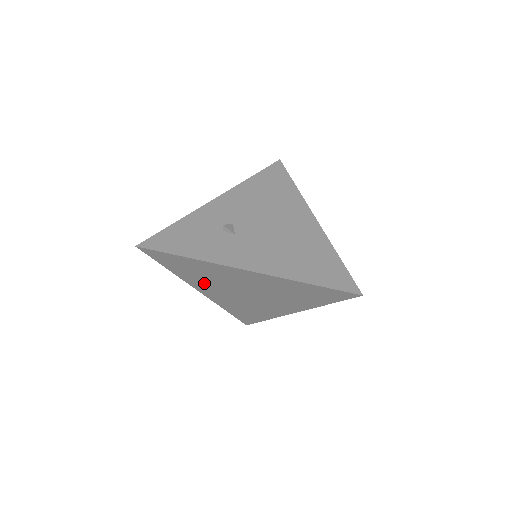
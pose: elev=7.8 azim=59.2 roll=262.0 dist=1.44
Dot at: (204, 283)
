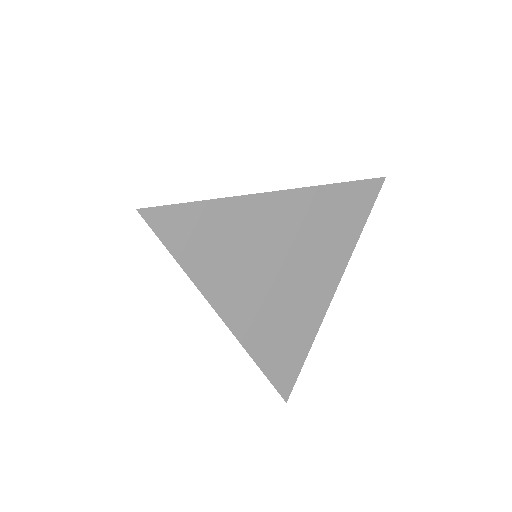
Dot at: (228, 278)
